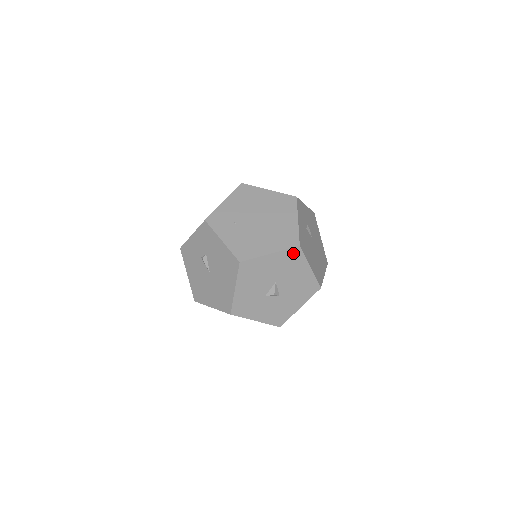
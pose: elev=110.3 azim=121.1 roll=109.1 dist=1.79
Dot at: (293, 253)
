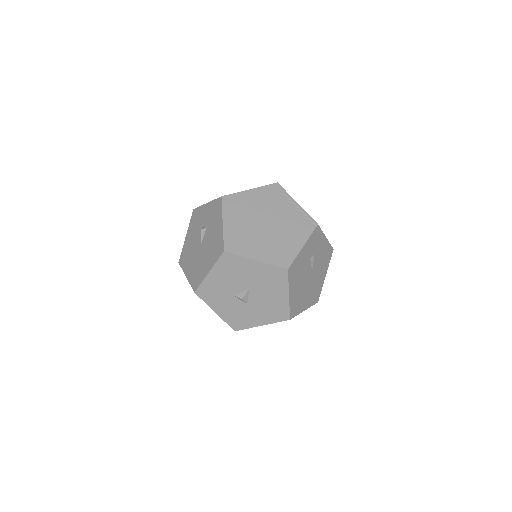
Dot at: (278, 272)
